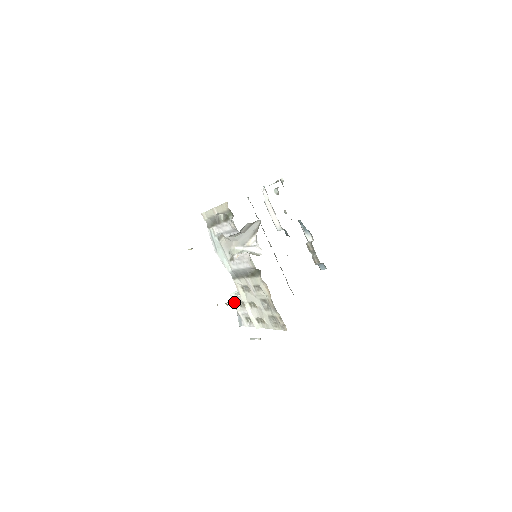
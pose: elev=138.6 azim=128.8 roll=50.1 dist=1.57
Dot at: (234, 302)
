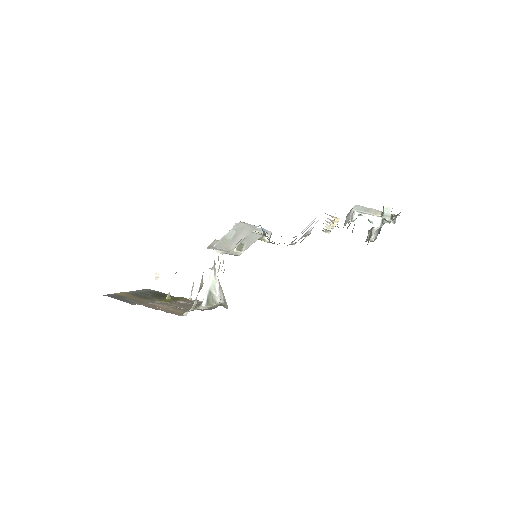
Dot at: occluded
